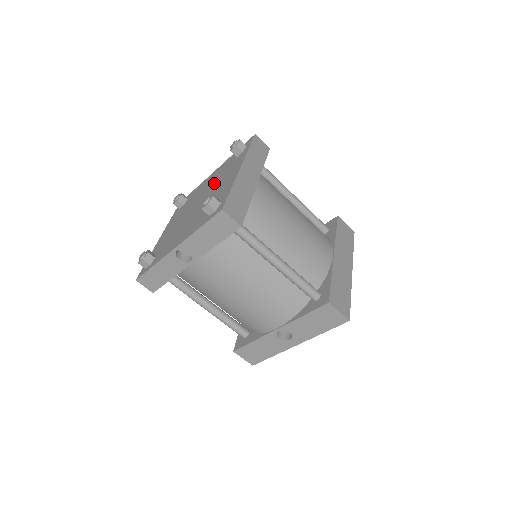
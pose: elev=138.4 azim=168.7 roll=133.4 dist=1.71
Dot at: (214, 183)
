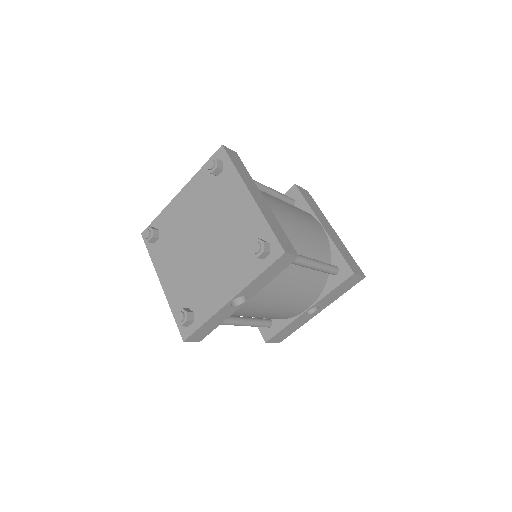
Dot at: (208, 212)
